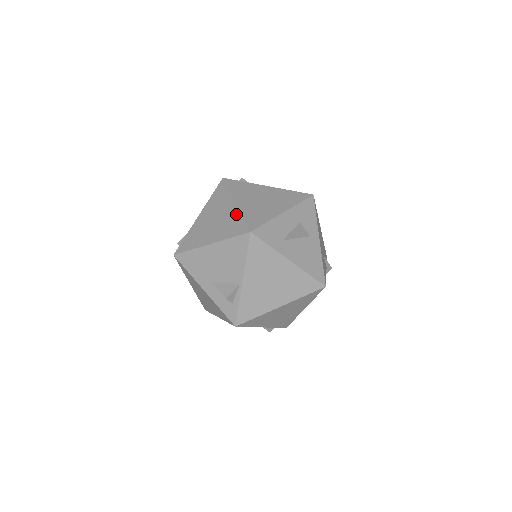
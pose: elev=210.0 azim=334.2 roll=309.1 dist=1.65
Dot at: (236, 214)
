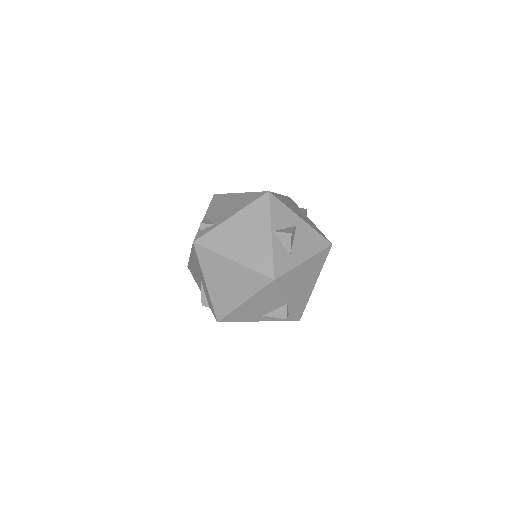
Dot at: (244, 270)
